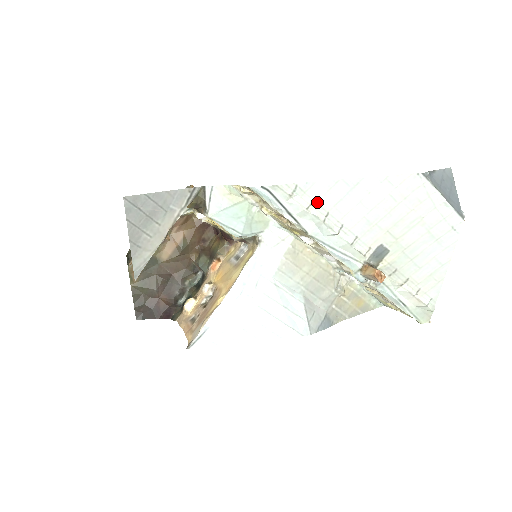
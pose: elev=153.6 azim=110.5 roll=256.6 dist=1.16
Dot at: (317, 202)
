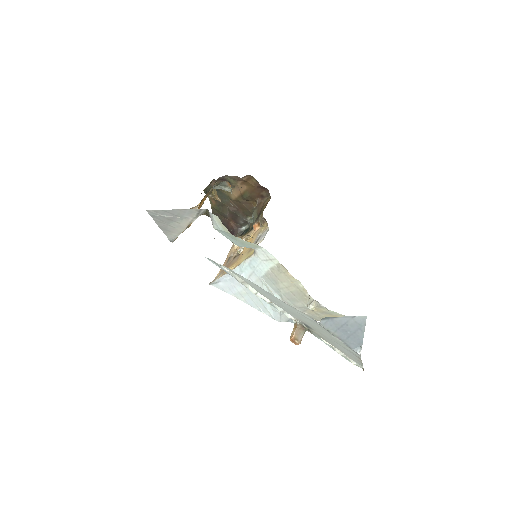
Dot at: (248, 283)
